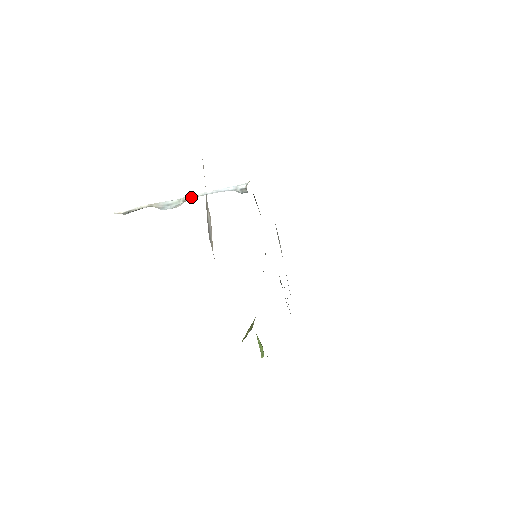
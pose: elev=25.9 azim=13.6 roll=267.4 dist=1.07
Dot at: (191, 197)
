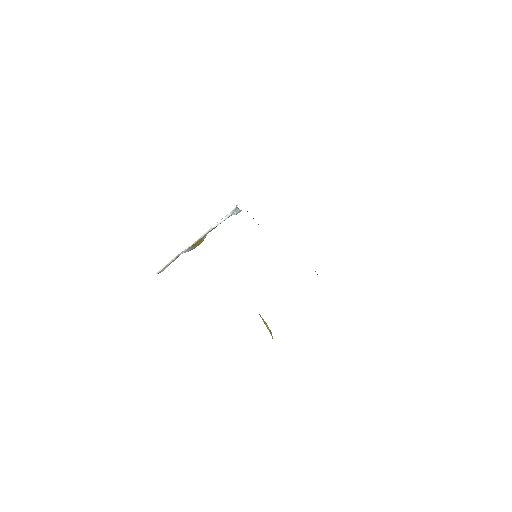
Dot at: (203, 235)
